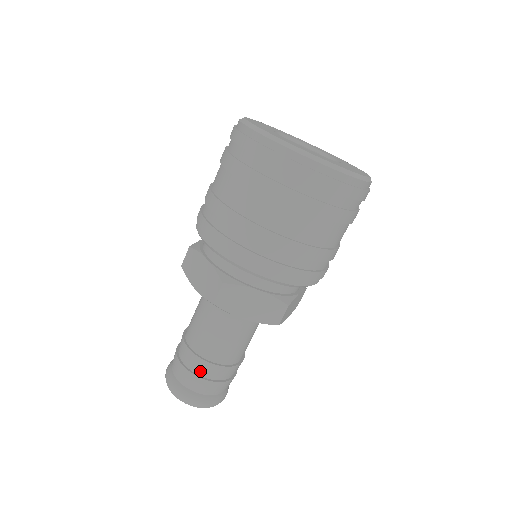
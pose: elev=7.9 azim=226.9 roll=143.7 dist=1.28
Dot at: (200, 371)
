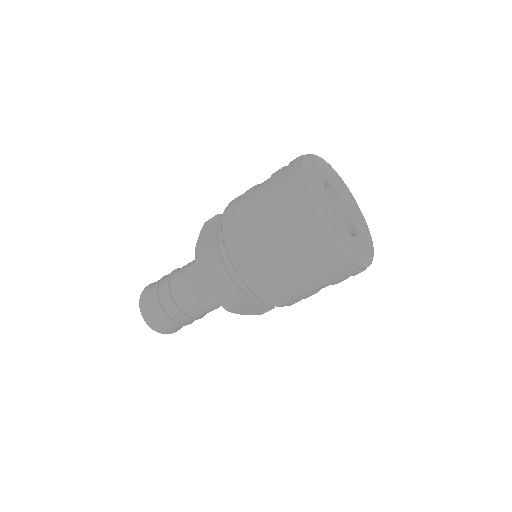
Dot at: (163, 300)
